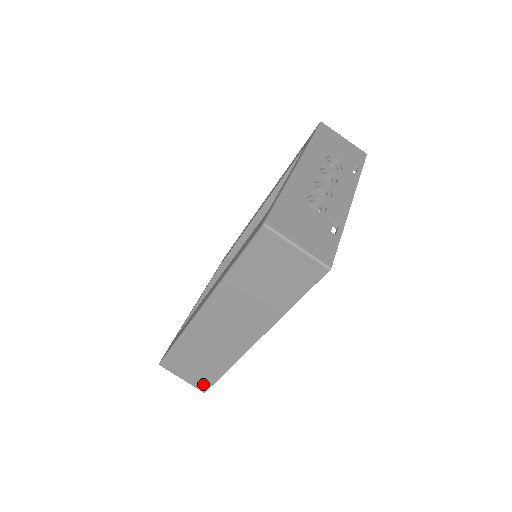
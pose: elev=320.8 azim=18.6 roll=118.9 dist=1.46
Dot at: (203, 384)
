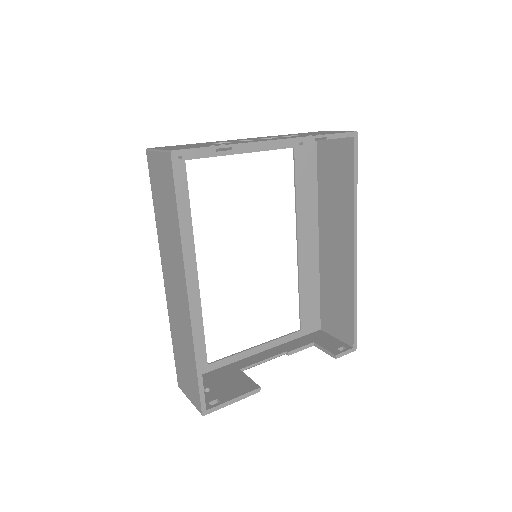
Dot at: (197, 398)
